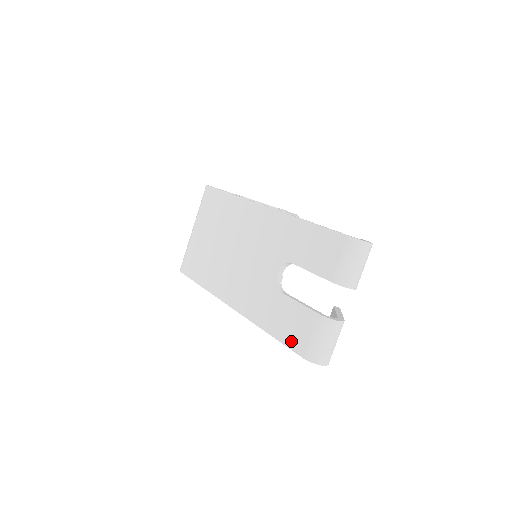
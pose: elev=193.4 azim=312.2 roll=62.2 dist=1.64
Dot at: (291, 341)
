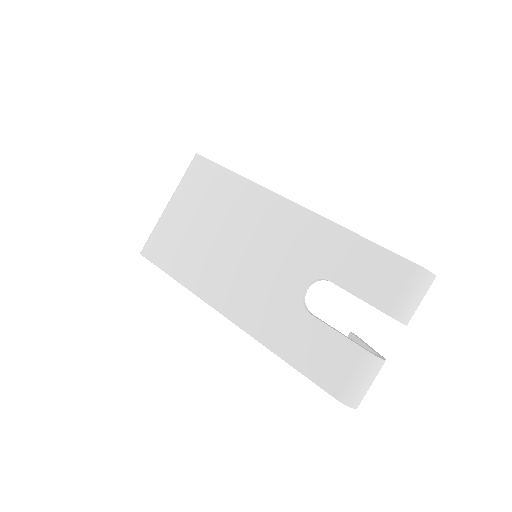
Dot at: (319, 375)
